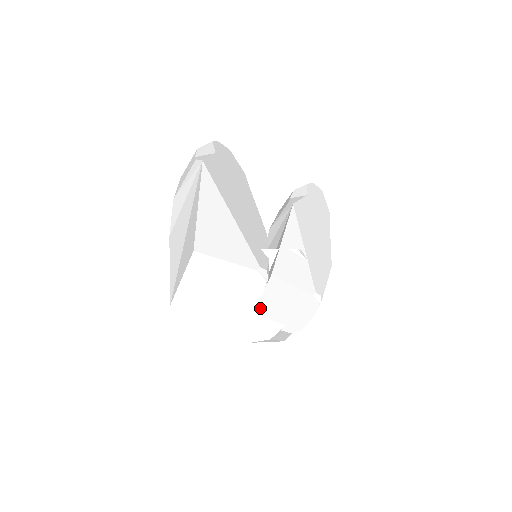
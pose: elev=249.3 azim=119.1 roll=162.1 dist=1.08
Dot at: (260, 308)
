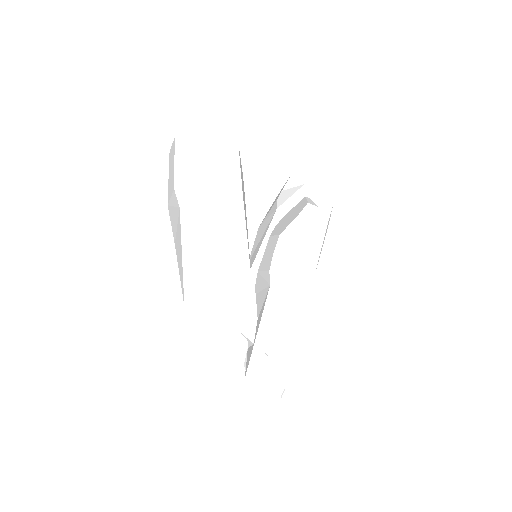
Dot at: occluded
